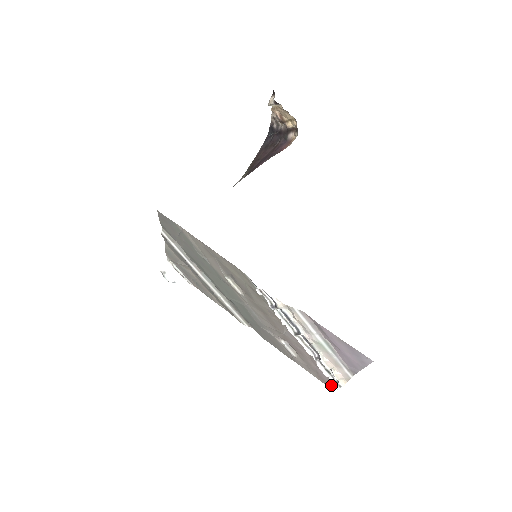
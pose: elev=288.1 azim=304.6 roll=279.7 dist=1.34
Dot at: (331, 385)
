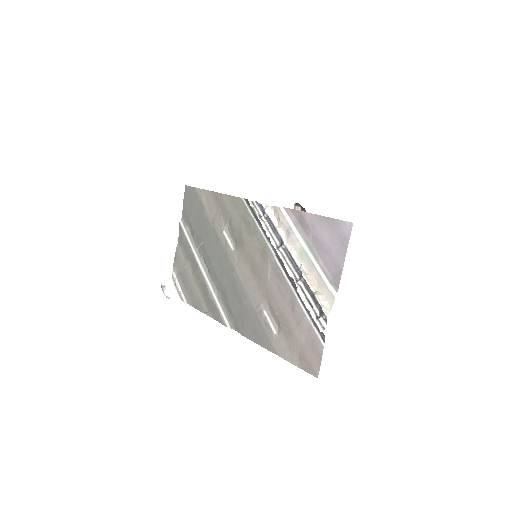
Dot at: (315, 362)
